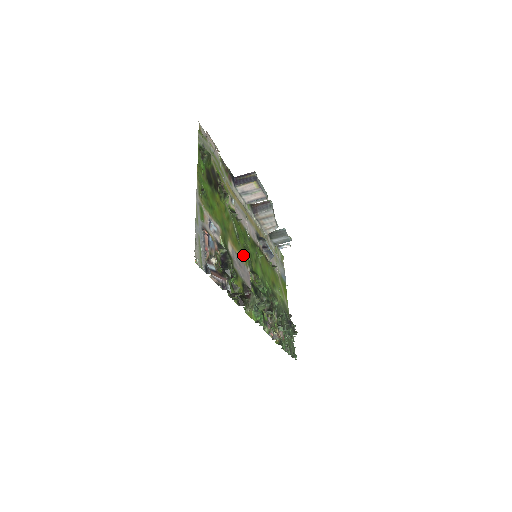
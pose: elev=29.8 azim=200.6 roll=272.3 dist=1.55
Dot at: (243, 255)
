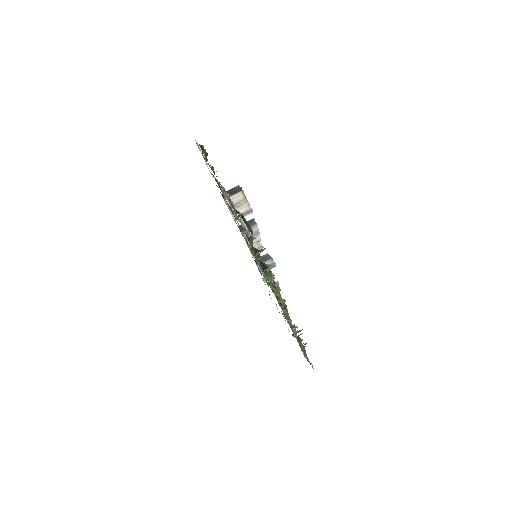
Dot at: occluded
